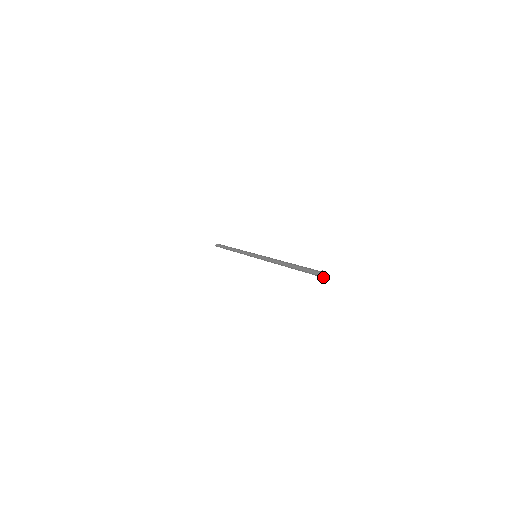
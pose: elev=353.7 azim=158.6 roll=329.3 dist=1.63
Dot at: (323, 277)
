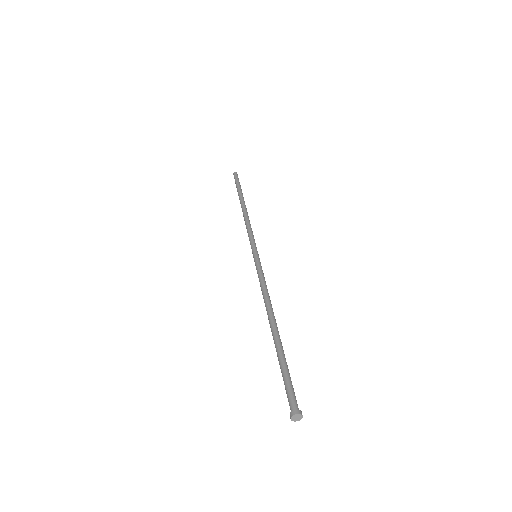
Dot at: (295, 419)
